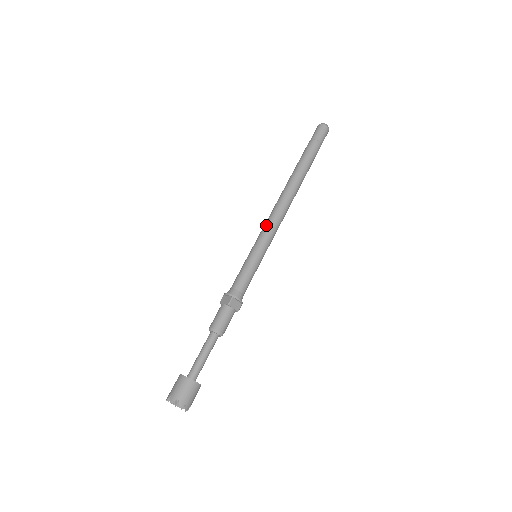
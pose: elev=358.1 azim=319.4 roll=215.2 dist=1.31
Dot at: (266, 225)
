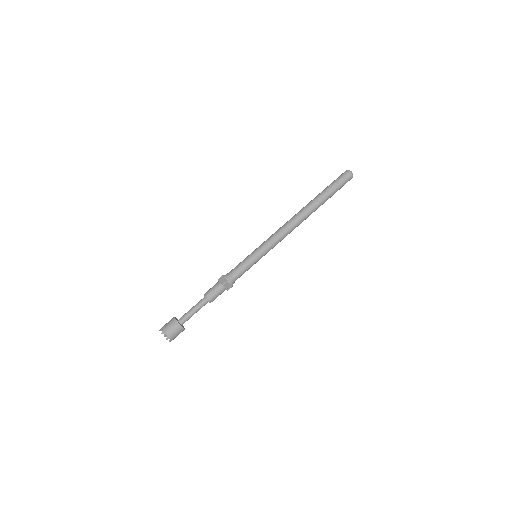
Dot at: (272, 237)
